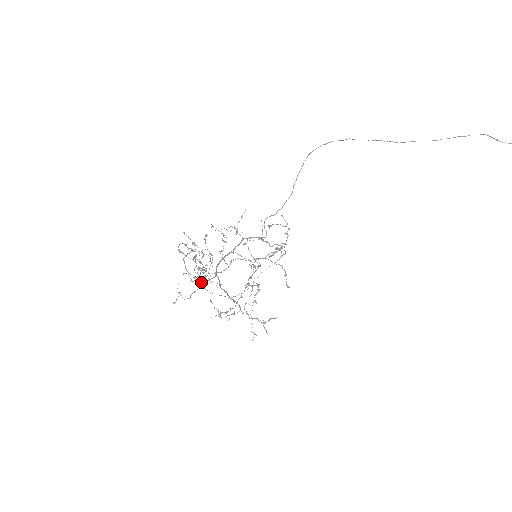
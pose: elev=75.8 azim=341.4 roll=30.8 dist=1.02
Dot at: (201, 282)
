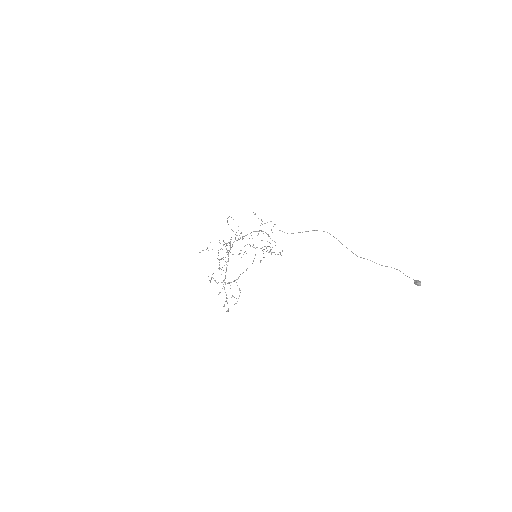
Dot at: occluded
